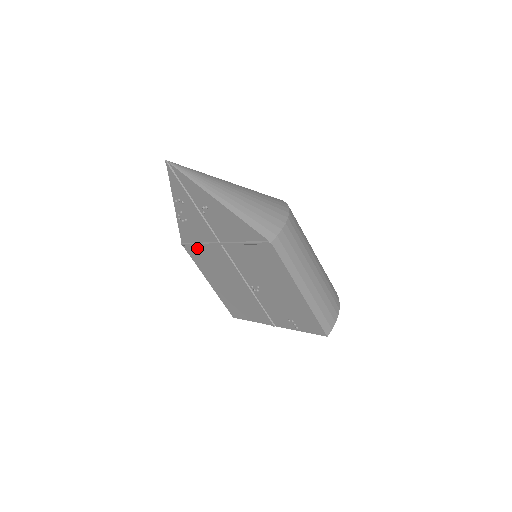
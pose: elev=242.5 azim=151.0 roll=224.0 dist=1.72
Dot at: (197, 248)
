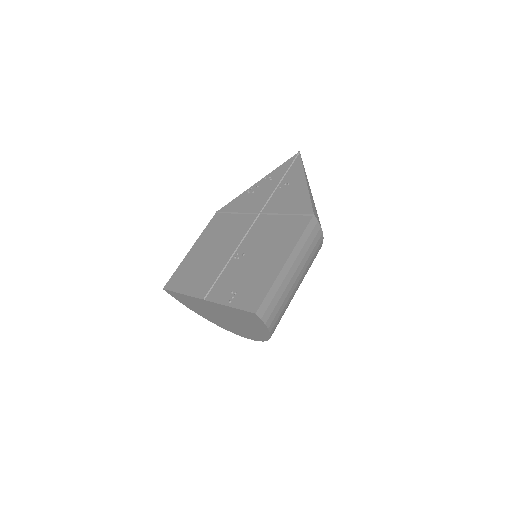
Dot at: (228, 216)
